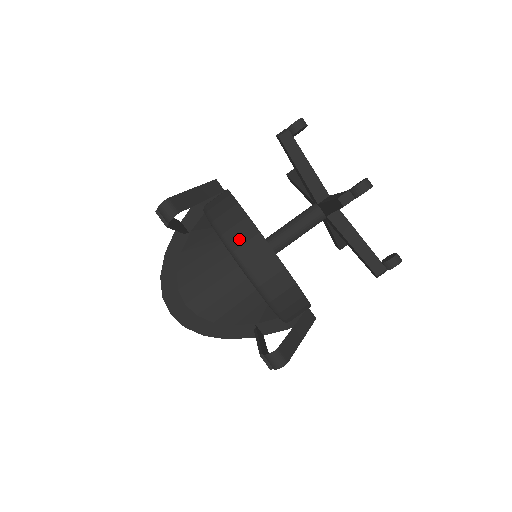
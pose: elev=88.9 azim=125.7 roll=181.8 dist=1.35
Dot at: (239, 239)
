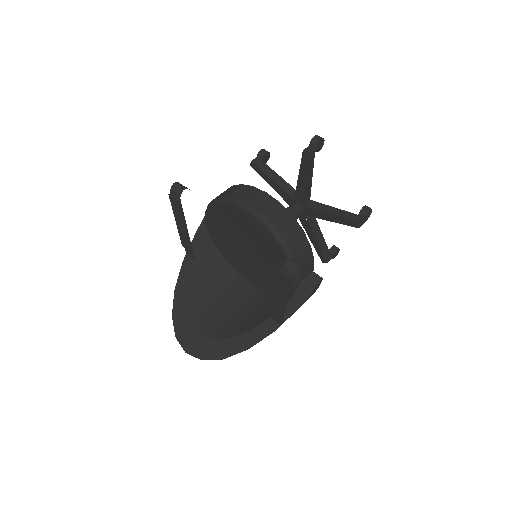
Dot at: (238, 194)
